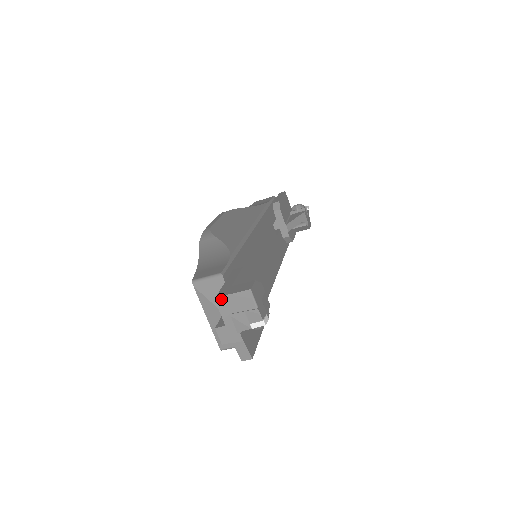
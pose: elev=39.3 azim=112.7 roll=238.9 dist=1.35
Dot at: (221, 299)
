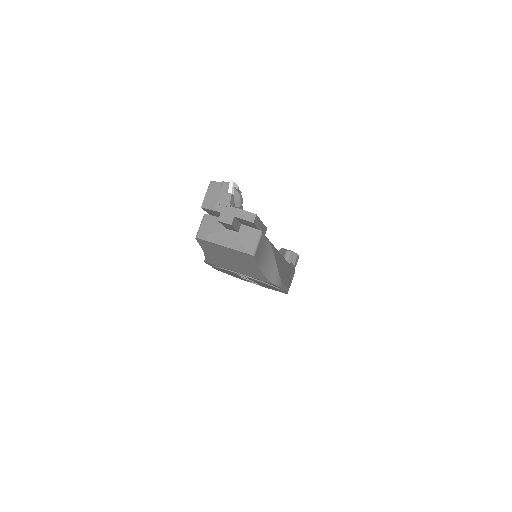
Dot at: (204, 204)
